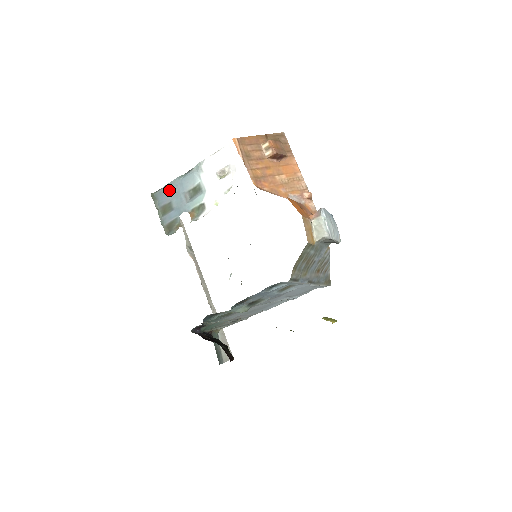
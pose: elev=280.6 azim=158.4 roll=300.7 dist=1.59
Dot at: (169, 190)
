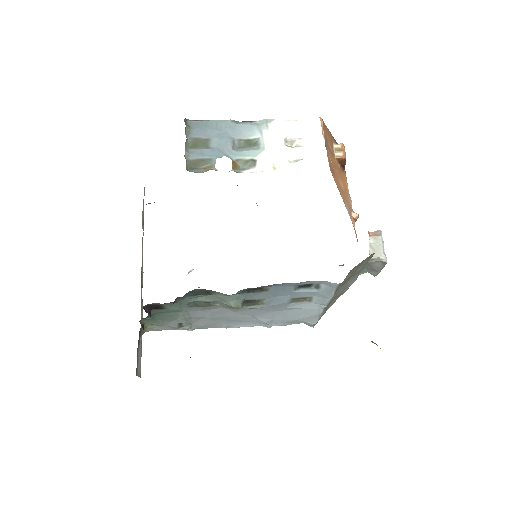
Dot at: (212, 126)
